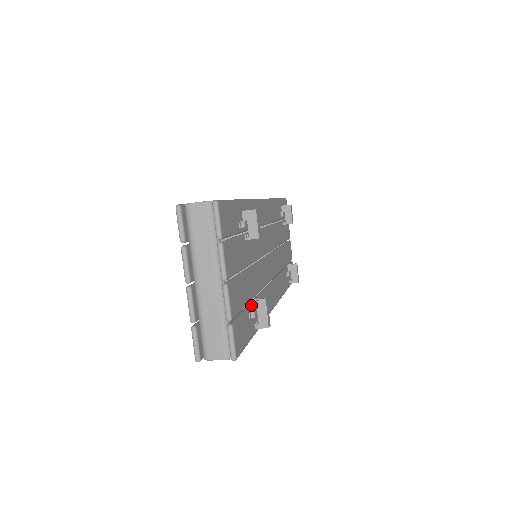
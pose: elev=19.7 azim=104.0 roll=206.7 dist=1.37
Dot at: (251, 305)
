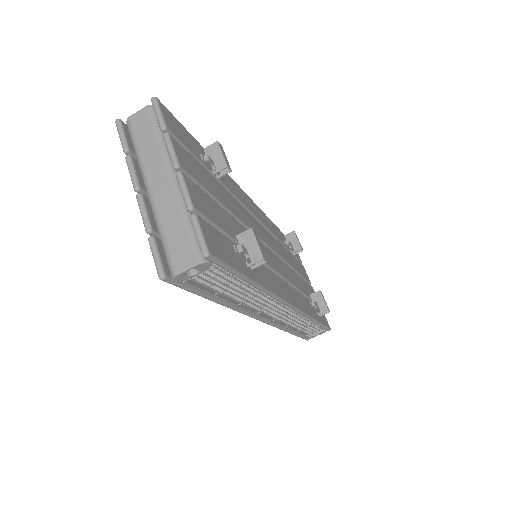
Dot at: occluded
